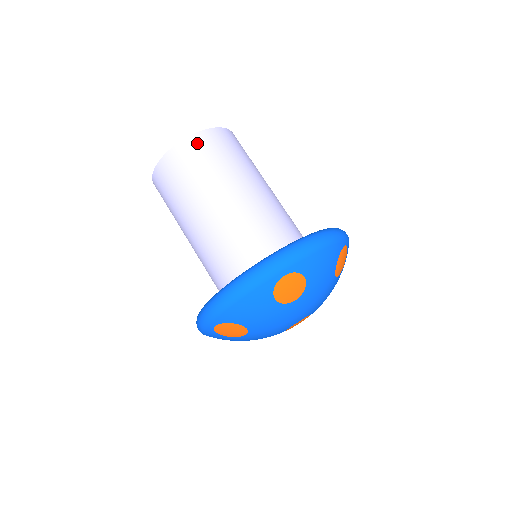
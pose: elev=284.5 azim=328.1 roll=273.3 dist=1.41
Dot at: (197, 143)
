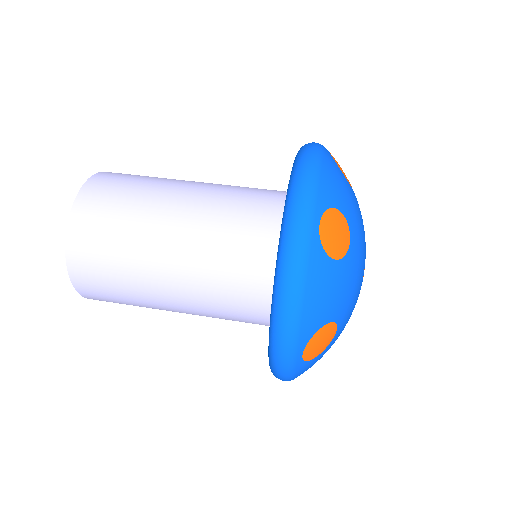
Dot at: (86, 207)
